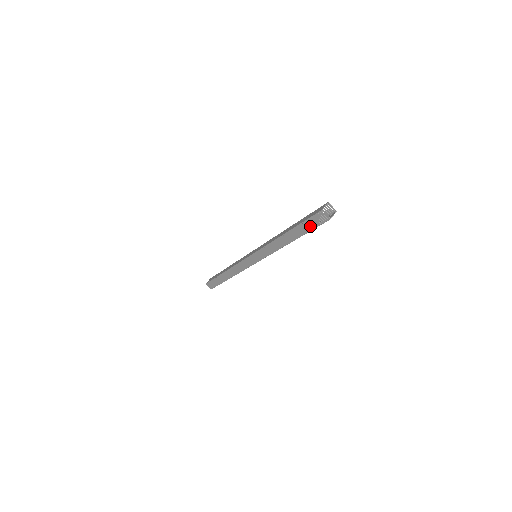
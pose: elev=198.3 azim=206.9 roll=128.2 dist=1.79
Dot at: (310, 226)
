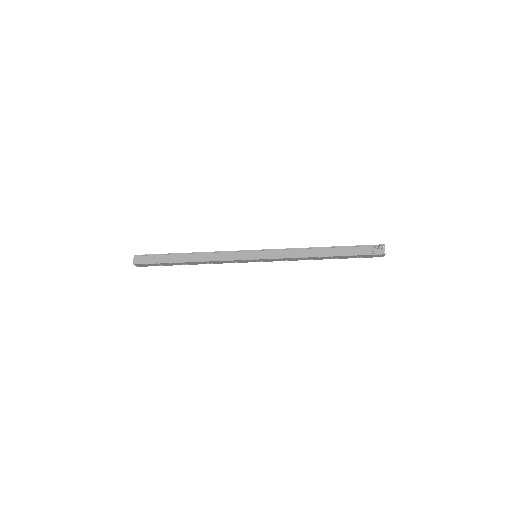
Dot at: (360, 251)
